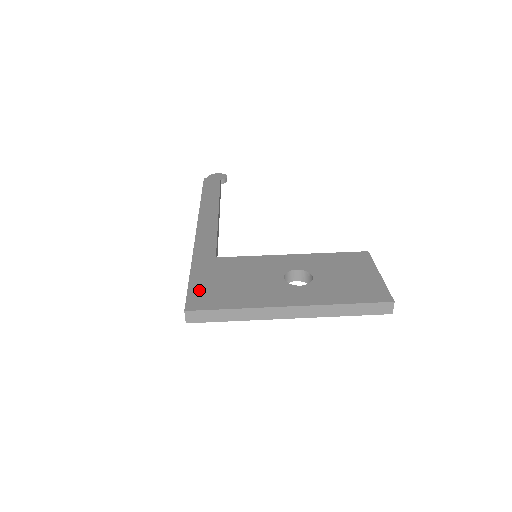
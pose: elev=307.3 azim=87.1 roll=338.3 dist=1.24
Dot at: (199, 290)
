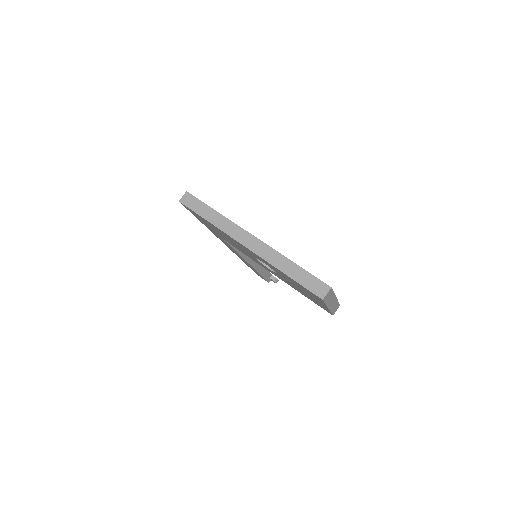
Dot at: occluded
